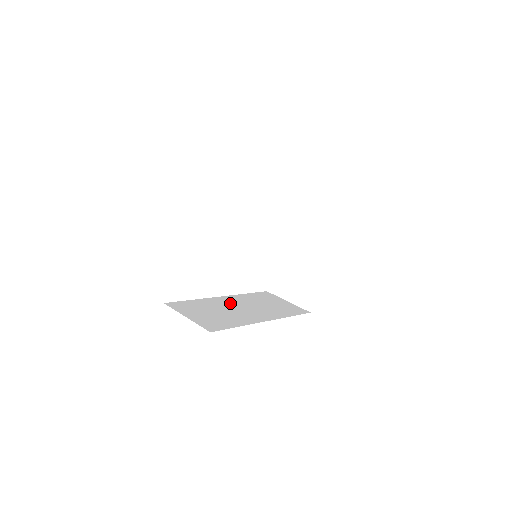
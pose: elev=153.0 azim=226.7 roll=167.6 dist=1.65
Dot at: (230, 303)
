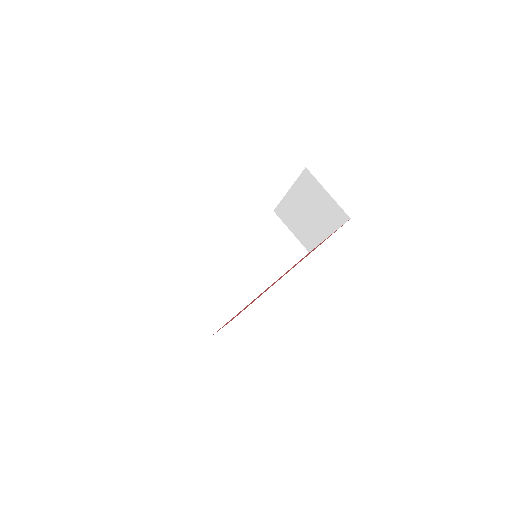
Dot at: (232, 263)
